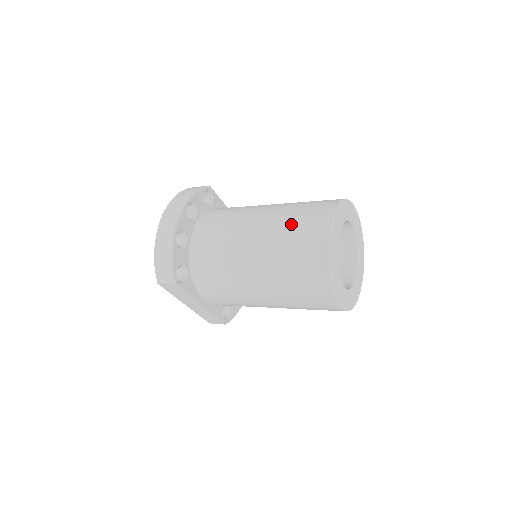
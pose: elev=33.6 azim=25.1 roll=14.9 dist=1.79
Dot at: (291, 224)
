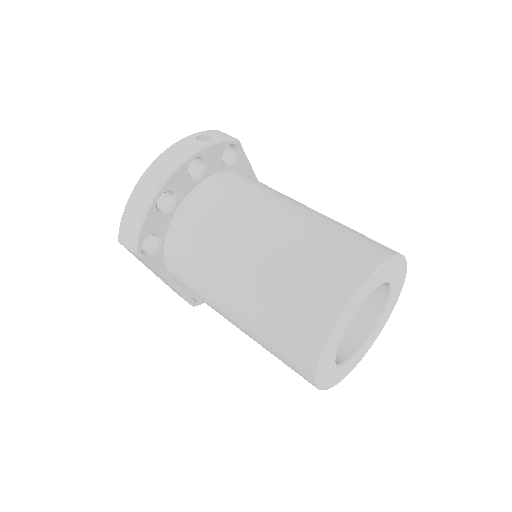
Dot at: (305, 260)
